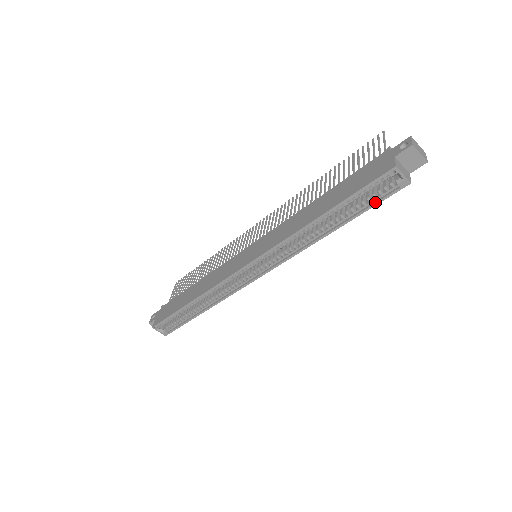
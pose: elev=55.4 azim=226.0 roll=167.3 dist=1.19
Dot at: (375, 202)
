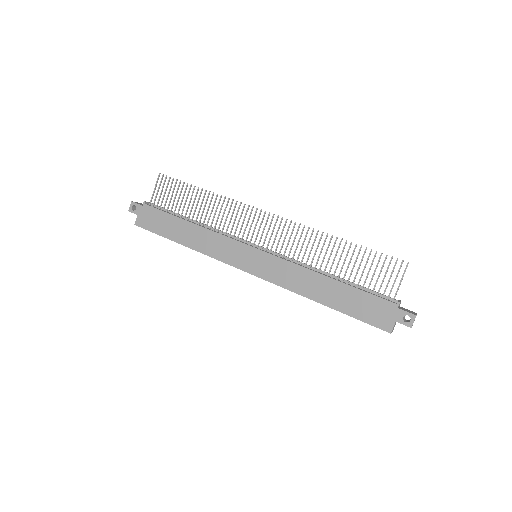
Dot at: occluded
